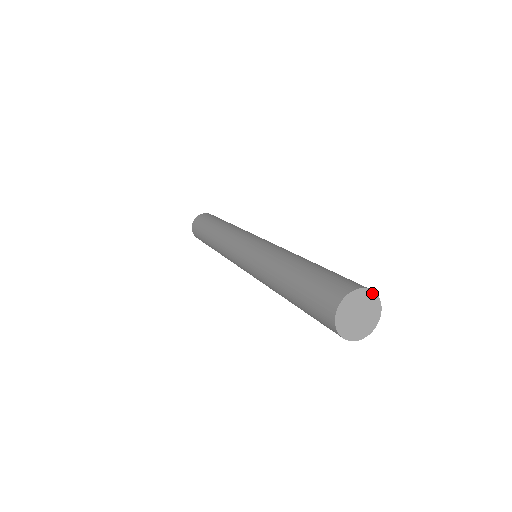
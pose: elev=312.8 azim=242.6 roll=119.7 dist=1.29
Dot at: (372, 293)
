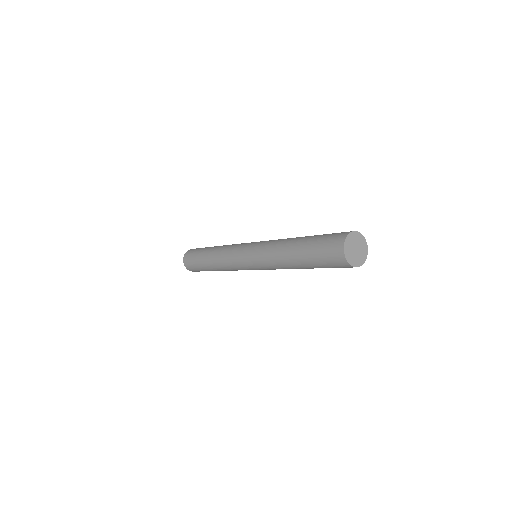
Dot at: (361, 235)
